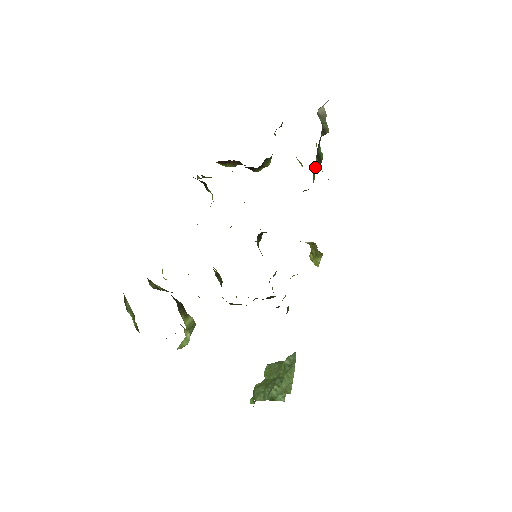
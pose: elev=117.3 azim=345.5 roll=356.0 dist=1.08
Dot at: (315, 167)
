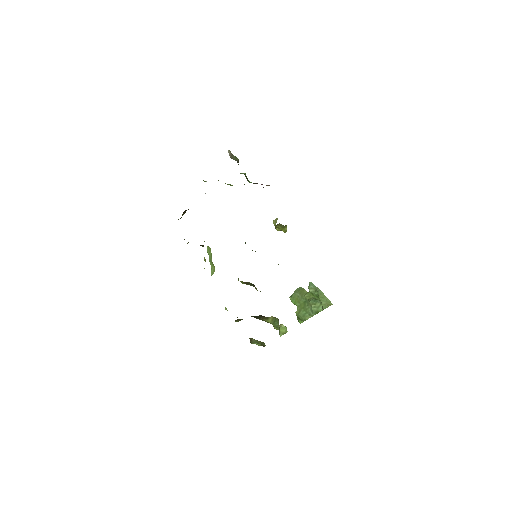
Dot at: occluded
